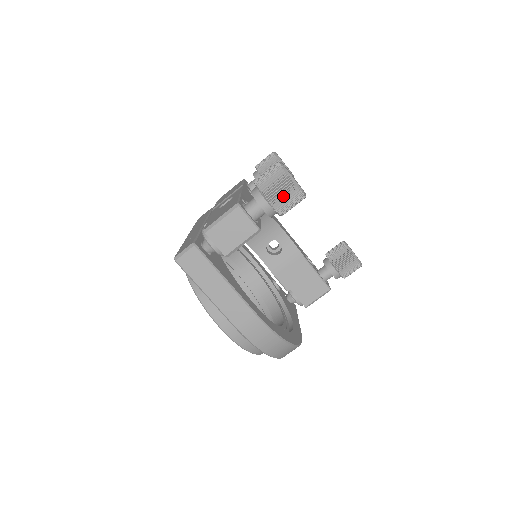
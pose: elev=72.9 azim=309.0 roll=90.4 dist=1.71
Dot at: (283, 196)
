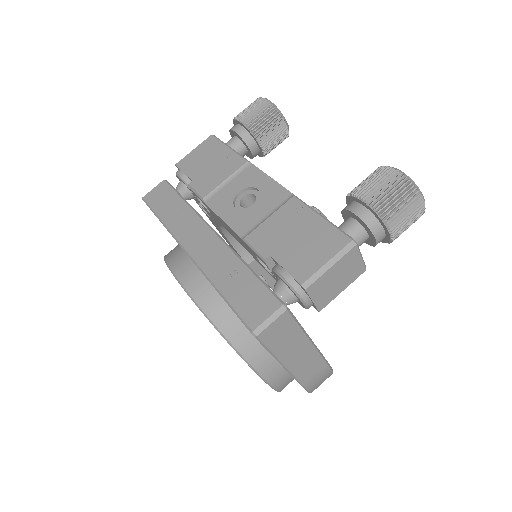
Dot at: (408, 224)
